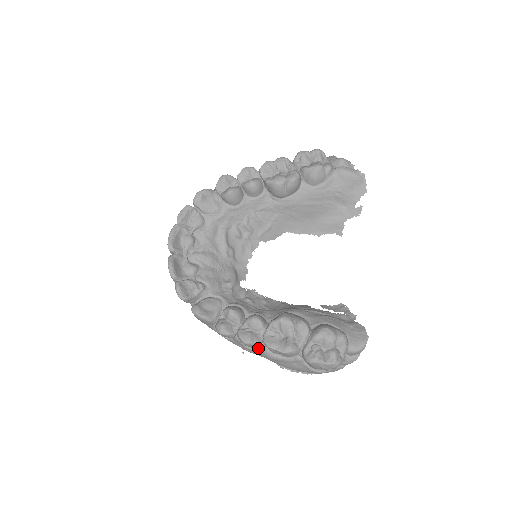
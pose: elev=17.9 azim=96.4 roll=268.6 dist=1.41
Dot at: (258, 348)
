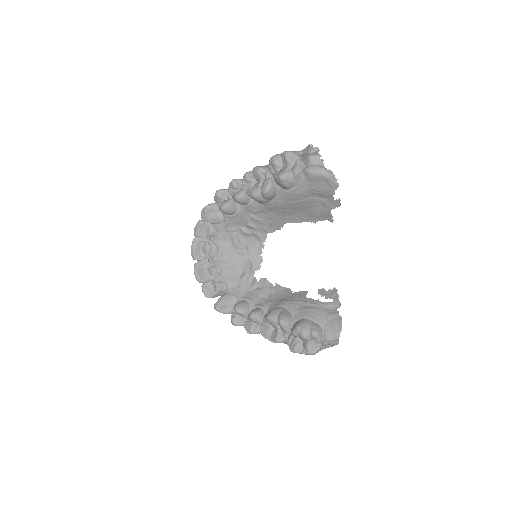
Dot at: occluded
